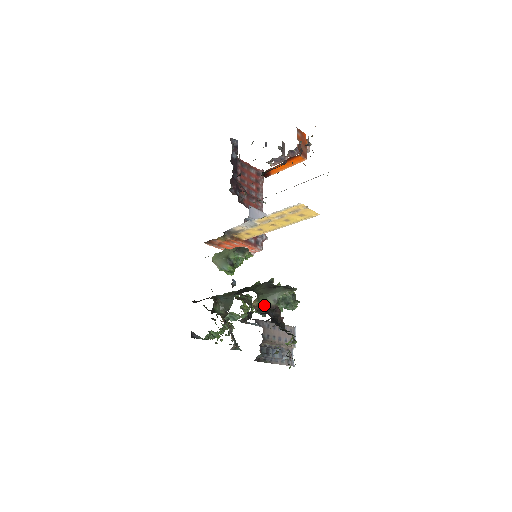
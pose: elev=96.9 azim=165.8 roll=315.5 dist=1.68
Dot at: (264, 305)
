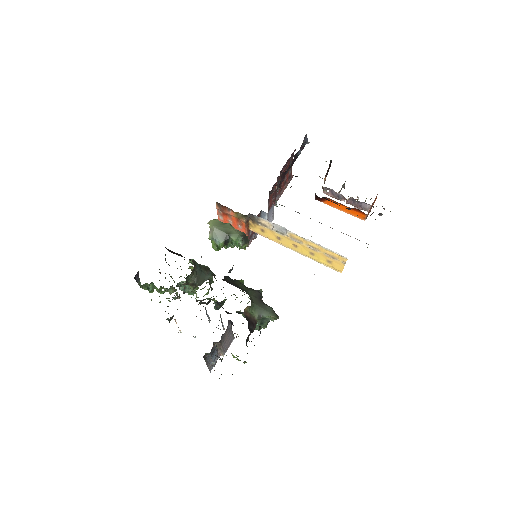
Dot at: (250, 314)
